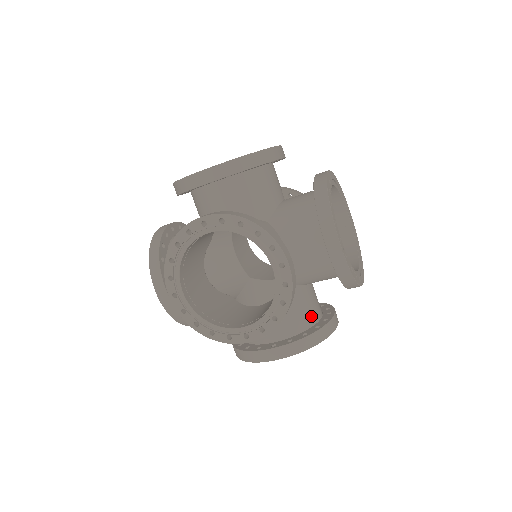
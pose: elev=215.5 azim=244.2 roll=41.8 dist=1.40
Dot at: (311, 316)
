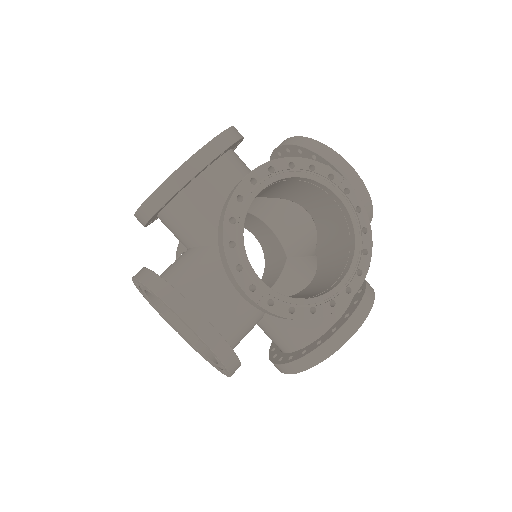
Dot at: (314, 327)
